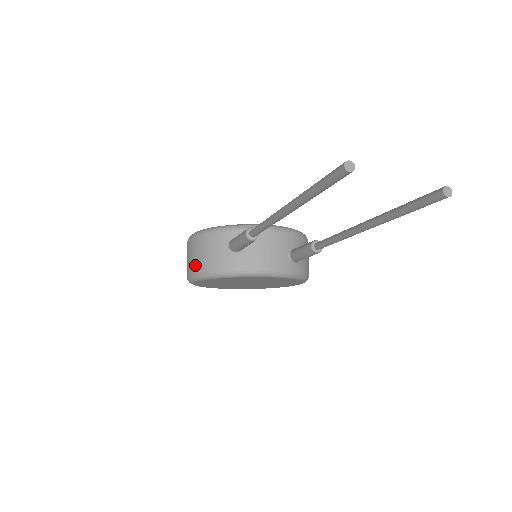
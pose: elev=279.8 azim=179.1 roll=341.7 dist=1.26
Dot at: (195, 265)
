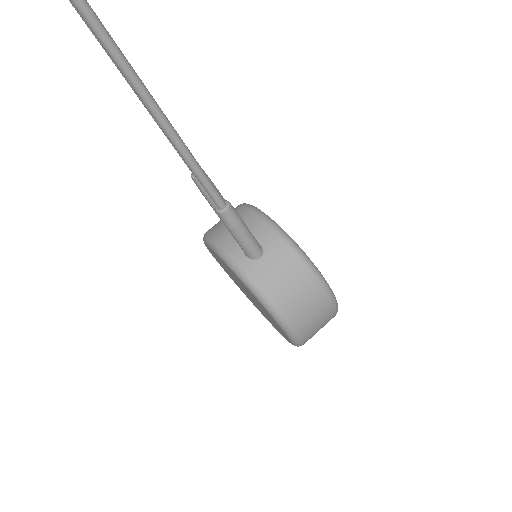
Dot at: occluded
